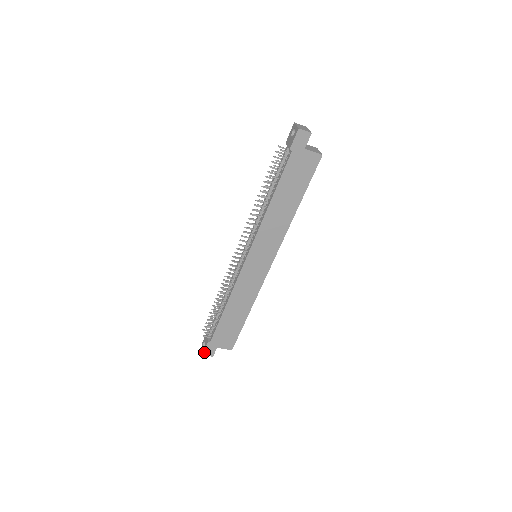
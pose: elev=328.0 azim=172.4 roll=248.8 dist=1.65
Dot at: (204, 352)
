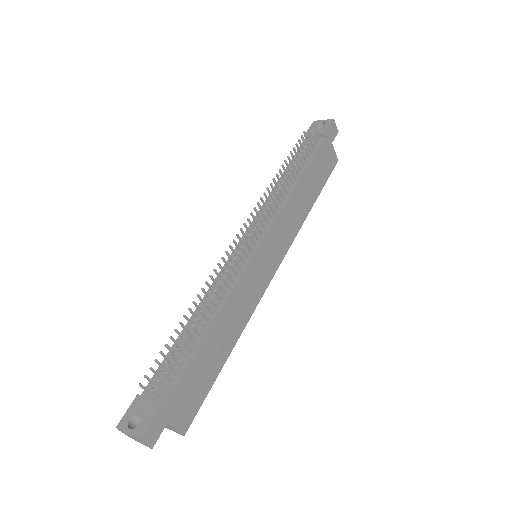
Dot at: (143, 432)
